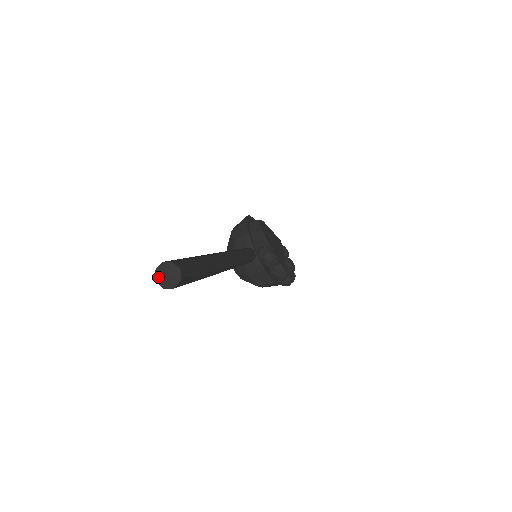
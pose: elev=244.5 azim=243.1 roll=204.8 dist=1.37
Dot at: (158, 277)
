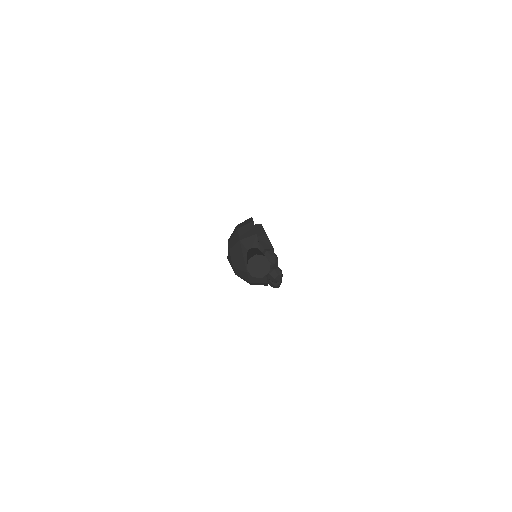
Dot at: (250, 266)
